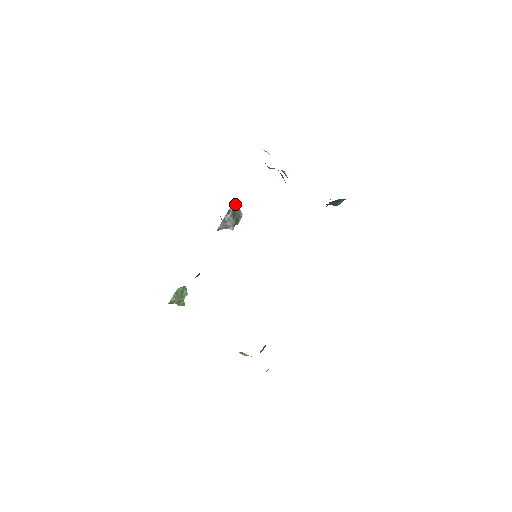
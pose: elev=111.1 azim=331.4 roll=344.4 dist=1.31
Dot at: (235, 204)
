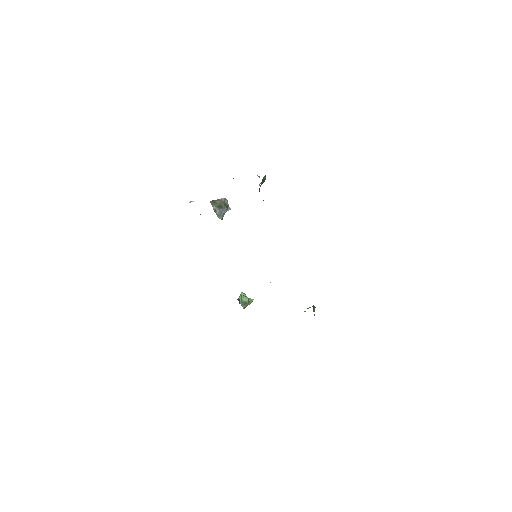
Dot at: (213, 202)
